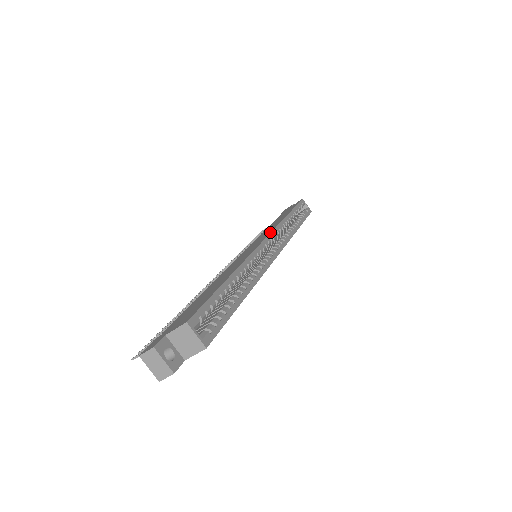
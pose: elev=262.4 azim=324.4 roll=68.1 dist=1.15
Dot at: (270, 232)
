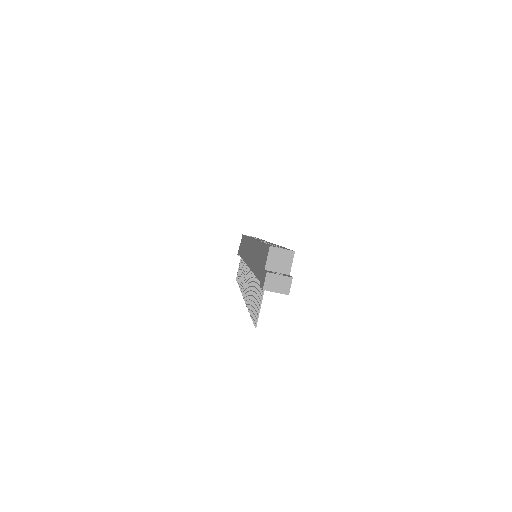
Dot at: (249, 239)
